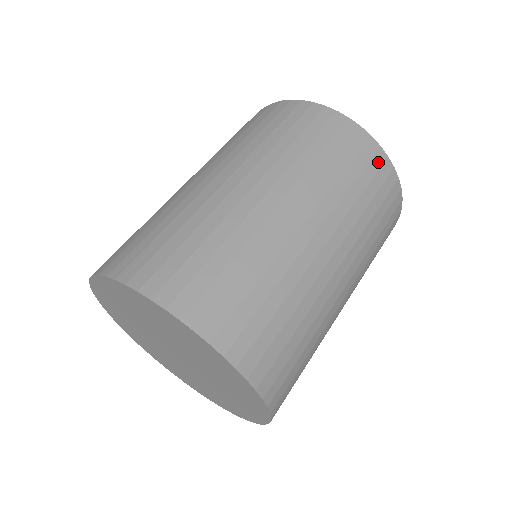
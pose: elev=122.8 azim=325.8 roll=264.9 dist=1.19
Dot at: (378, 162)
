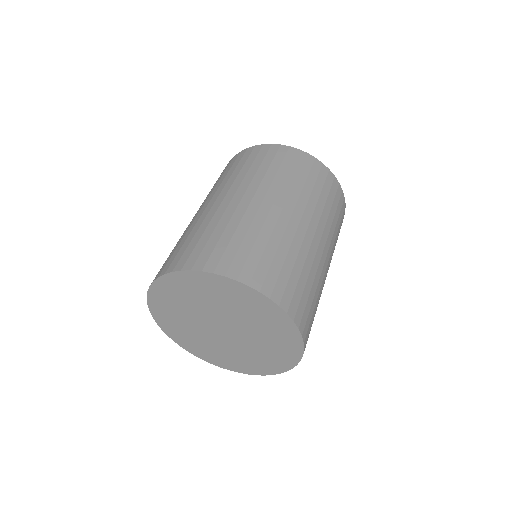
Dot at: (317, 167)
